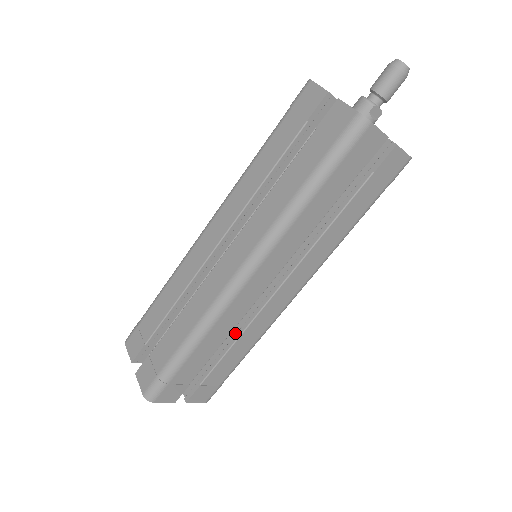
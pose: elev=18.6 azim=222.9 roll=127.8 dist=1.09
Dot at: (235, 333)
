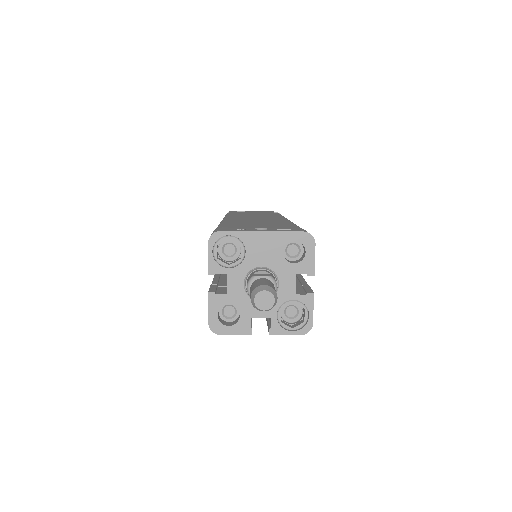
Dot at: occluded
